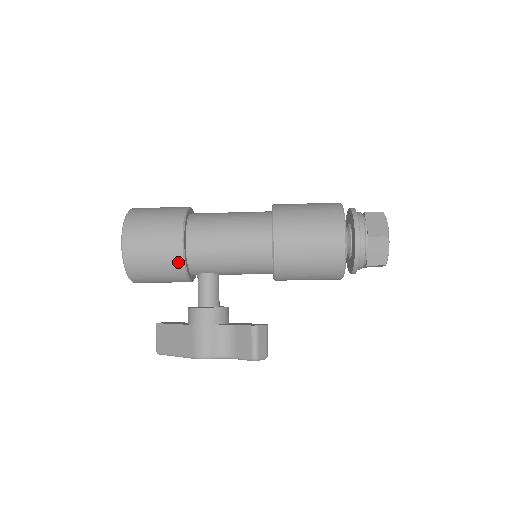
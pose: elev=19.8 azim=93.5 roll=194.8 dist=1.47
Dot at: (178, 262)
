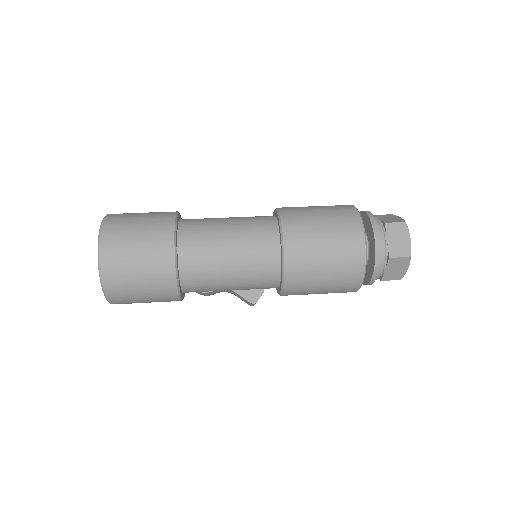
Dot at: occluded
